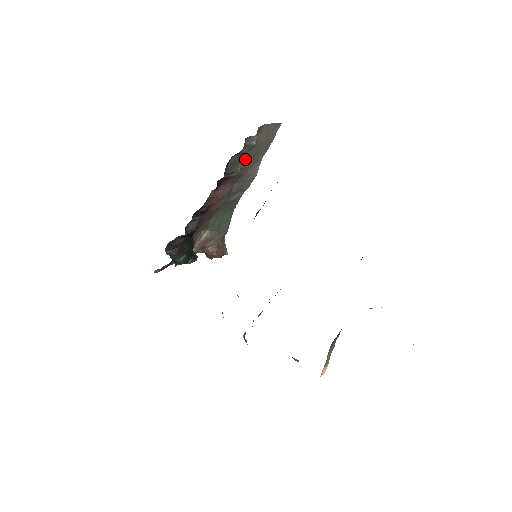
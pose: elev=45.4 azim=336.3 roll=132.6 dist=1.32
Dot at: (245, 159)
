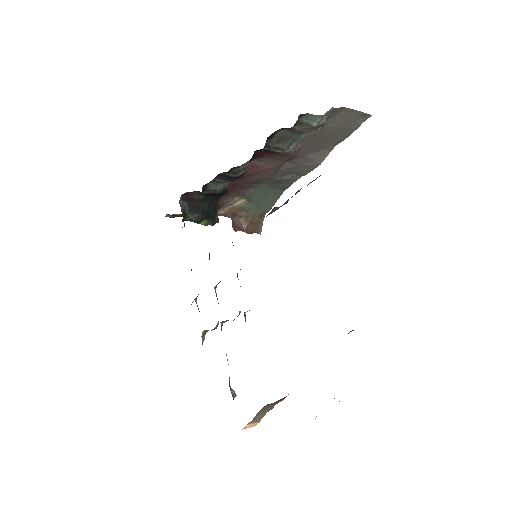
Dot at: (307, 139)
